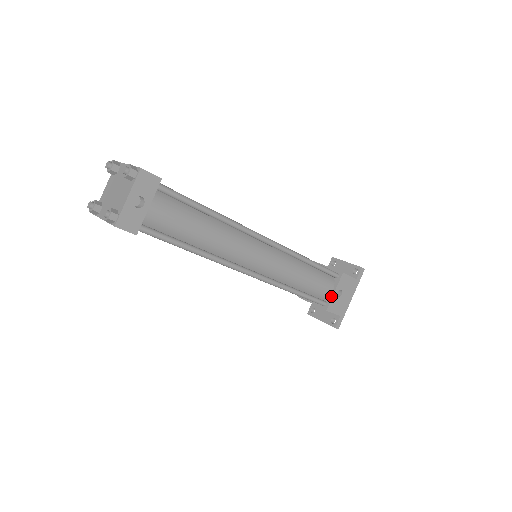
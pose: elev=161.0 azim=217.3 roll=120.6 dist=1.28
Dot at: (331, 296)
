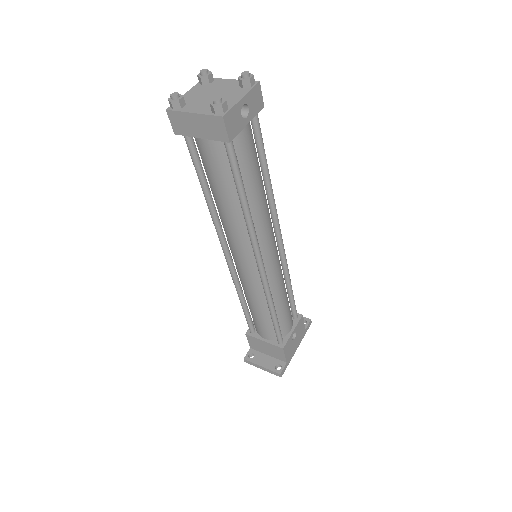
Dot at: (289, 335)
